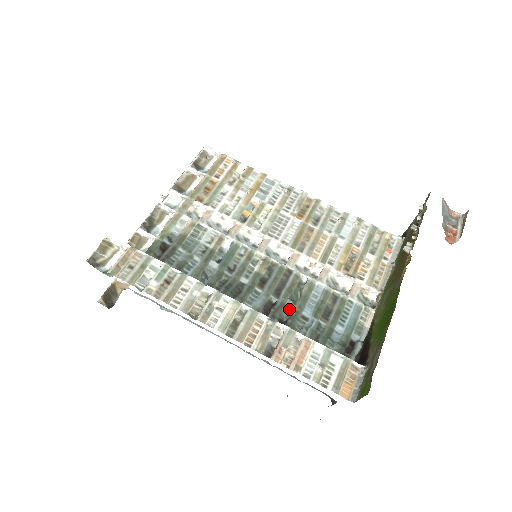
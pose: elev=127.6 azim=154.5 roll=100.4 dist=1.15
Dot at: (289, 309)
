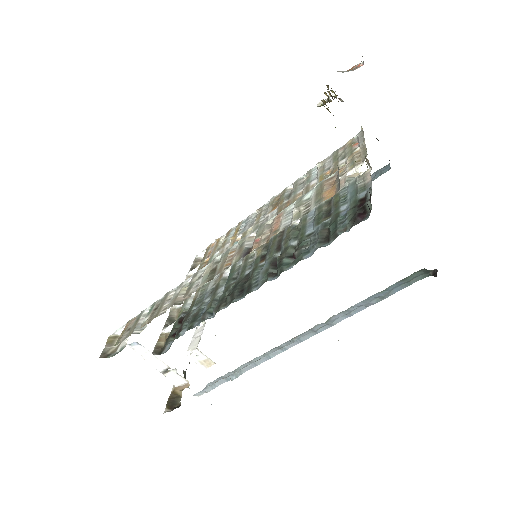
Dot at: (295, 246)
